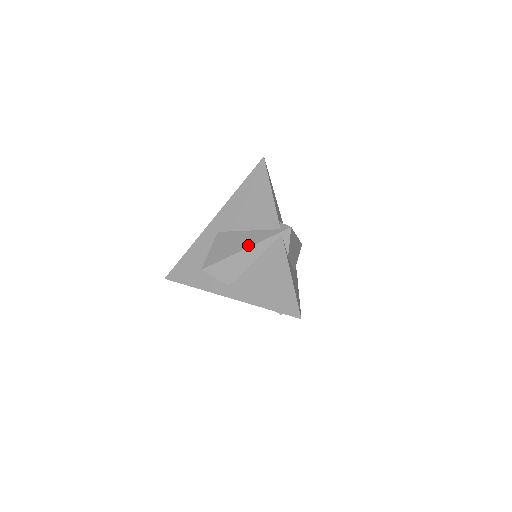
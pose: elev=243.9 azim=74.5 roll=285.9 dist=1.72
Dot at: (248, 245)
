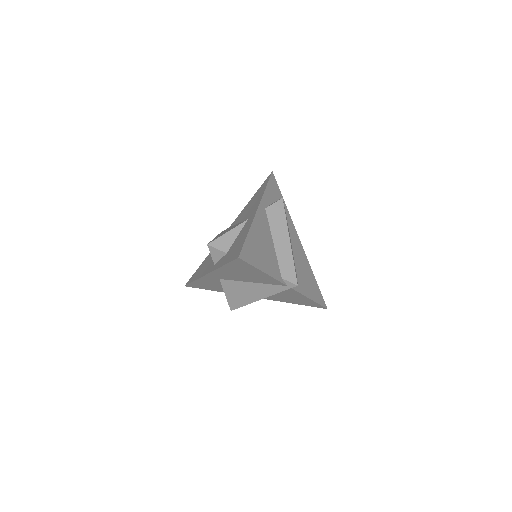
Dot at: (263, 297)
